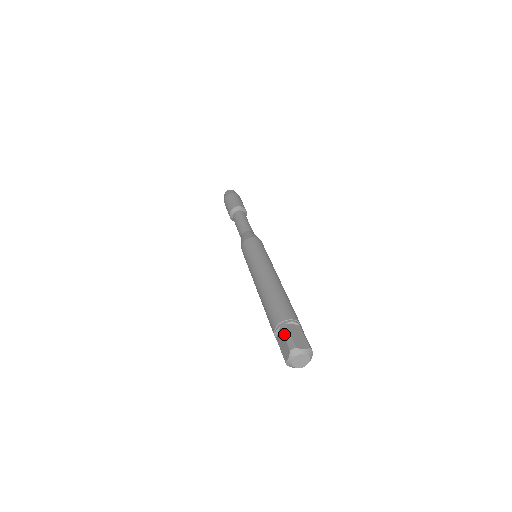
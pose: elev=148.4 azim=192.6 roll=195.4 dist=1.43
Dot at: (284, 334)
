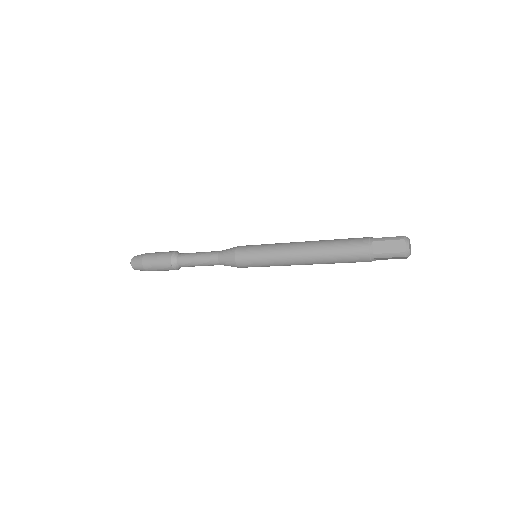
Dot at: (384, 239)
